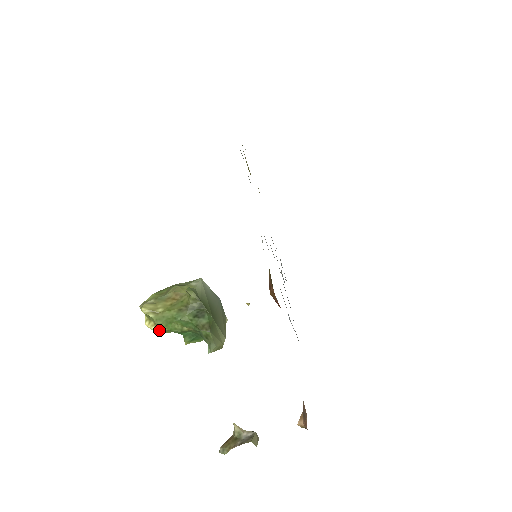
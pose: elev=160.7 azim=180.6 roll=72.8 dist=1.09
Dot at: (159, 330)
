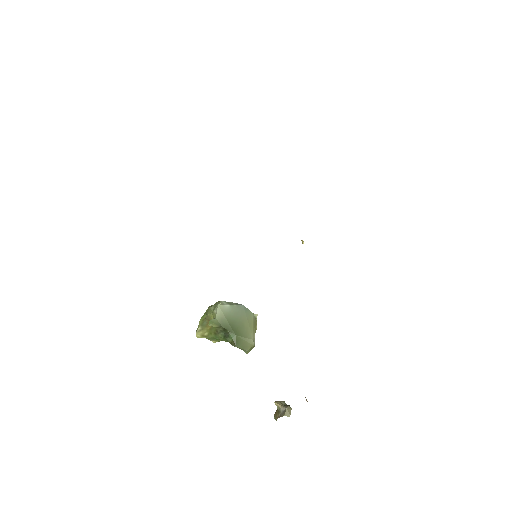
Dot at: (215, 342)
